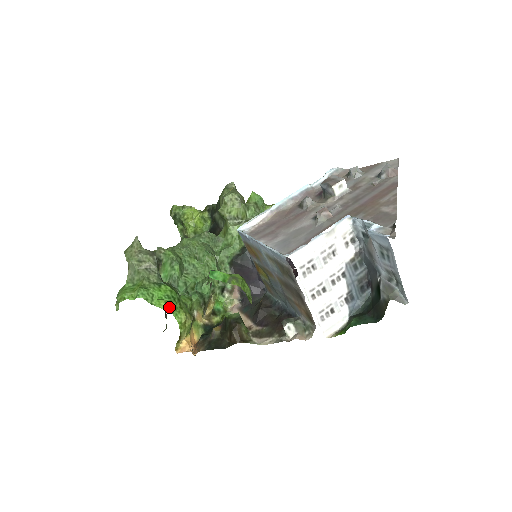
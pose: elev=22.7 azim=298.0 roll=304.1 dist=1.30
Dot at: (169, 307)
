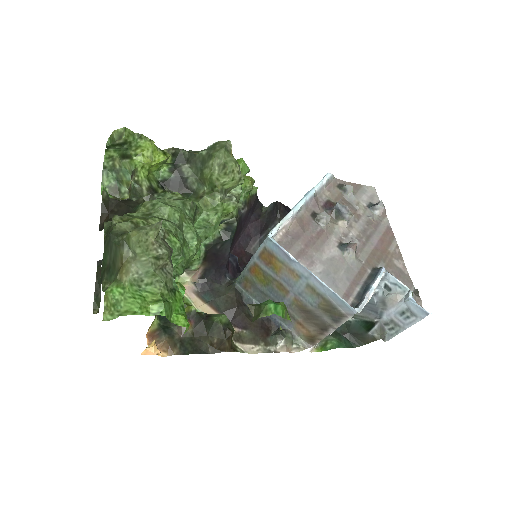
Dot at: (188, 324)
